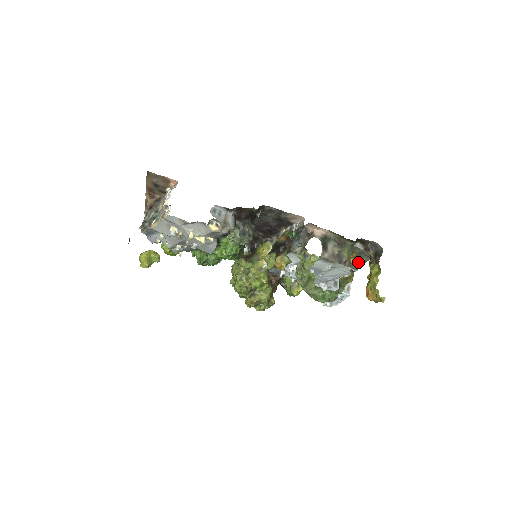
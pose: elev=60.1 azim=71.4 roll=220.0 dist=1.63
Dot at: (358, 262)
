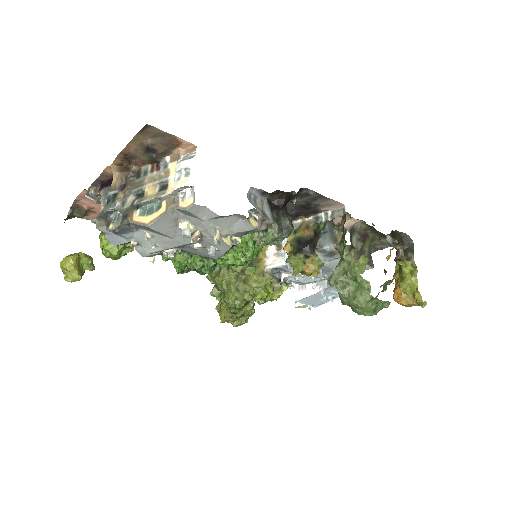
Dot at: occluded
